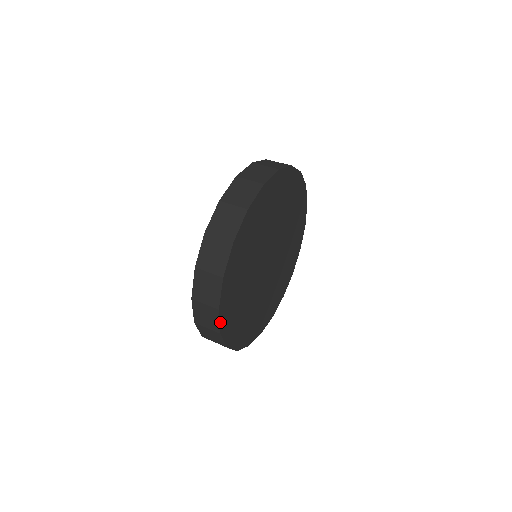
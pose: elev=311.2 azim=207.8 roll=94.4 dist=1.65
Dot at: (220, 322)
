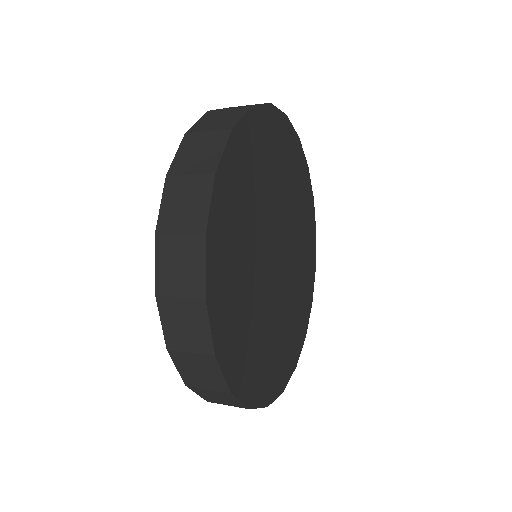
Dot at: (276, 396)
